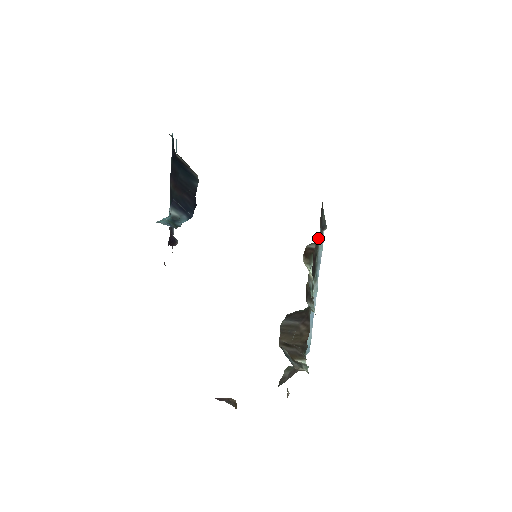
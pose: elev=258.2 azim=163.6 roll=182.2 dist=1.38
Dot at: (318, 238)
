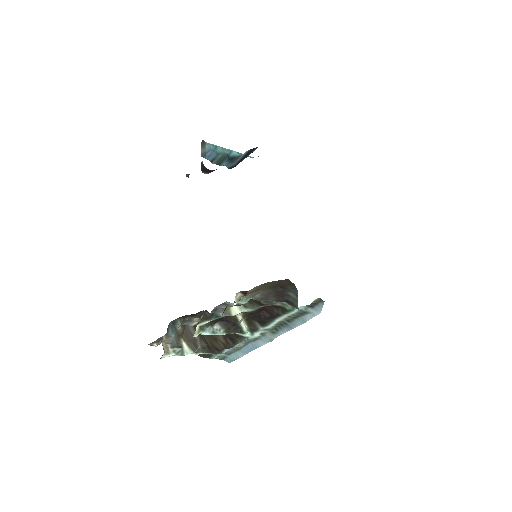
Dot at: (289, 306)
